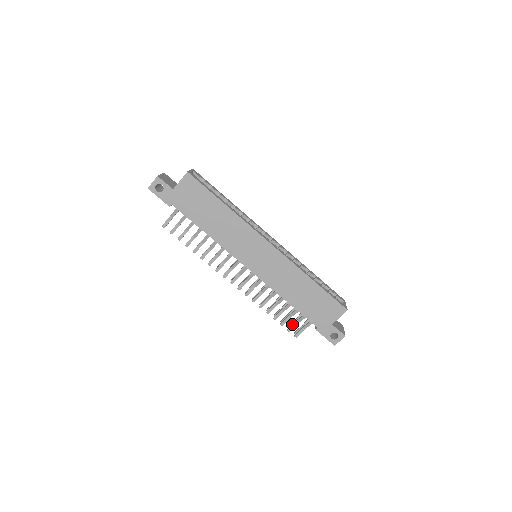
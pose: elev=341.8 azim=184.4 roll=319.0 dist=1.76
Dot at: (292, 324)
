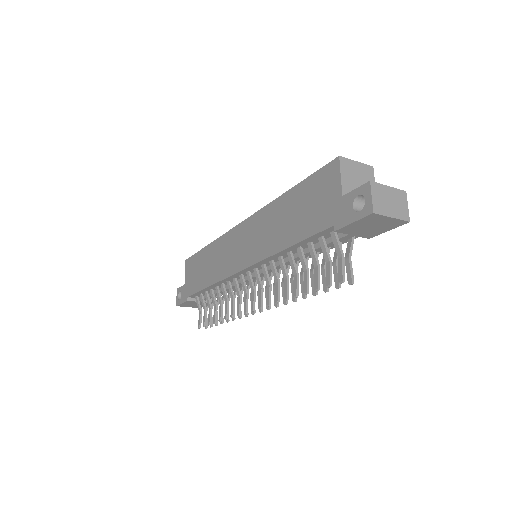
Dot at: (326, 272)
